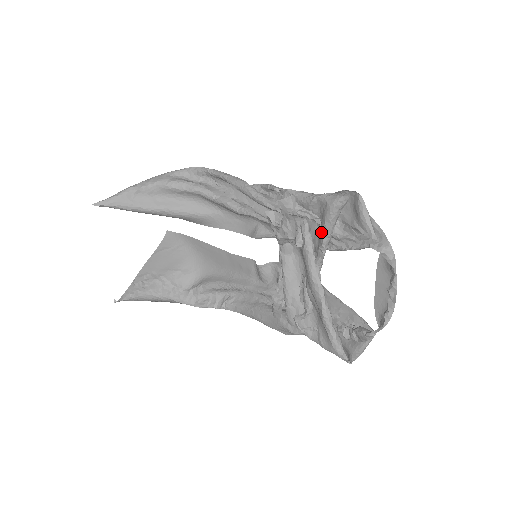
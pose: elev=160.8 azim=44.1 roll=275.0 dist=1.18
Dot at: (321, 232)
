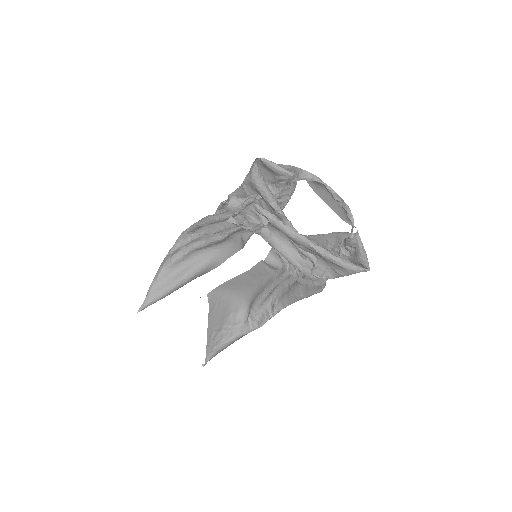
Dot at: (266, 202)
